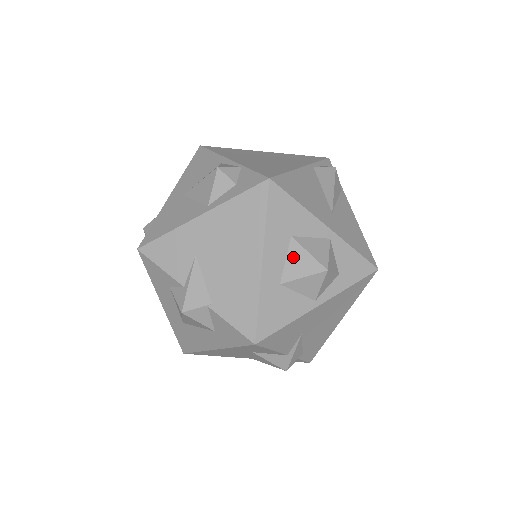
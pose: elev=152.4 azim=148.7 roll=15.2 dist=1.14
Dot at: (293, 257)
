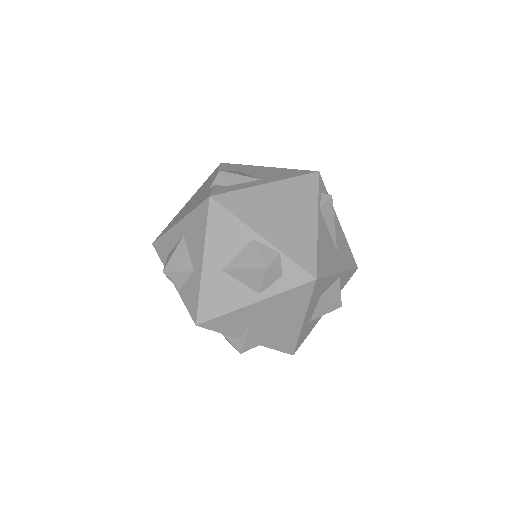
Dot at: (320, 306)
